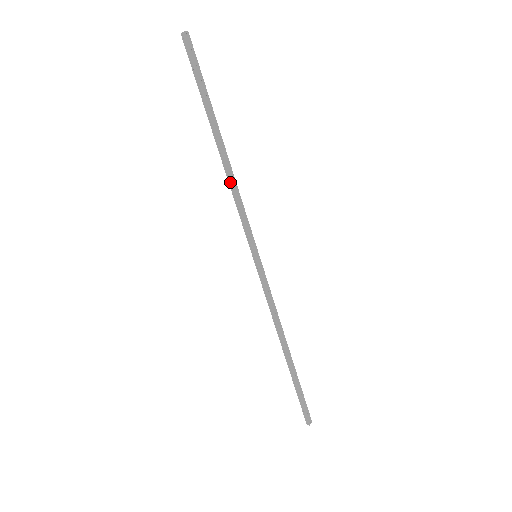
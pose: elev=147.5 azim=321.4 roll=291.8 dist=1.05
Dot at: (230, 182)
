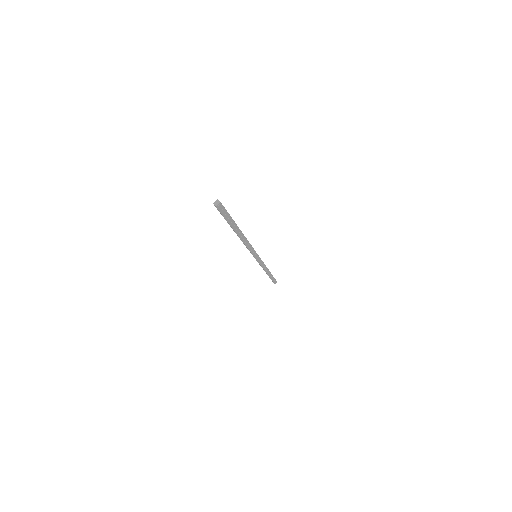
Dot at: (243, 243)
